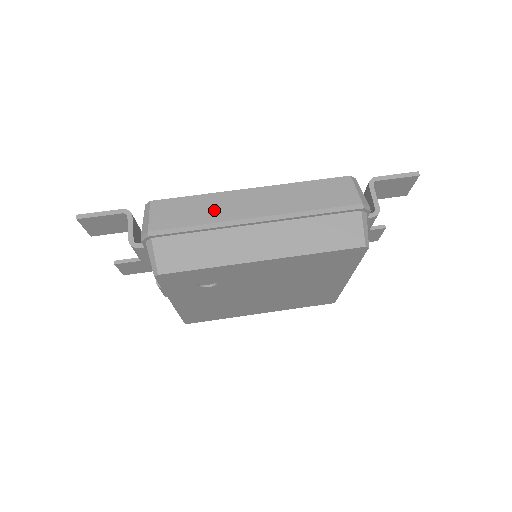
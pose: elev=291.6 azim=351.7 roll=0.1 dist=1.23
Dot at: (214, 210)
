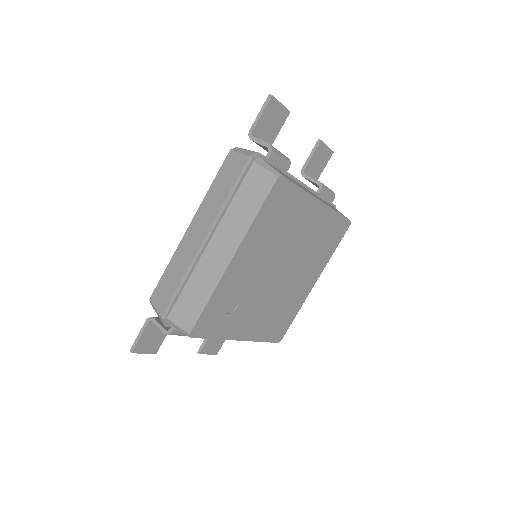
Dot at: (181, 263)
